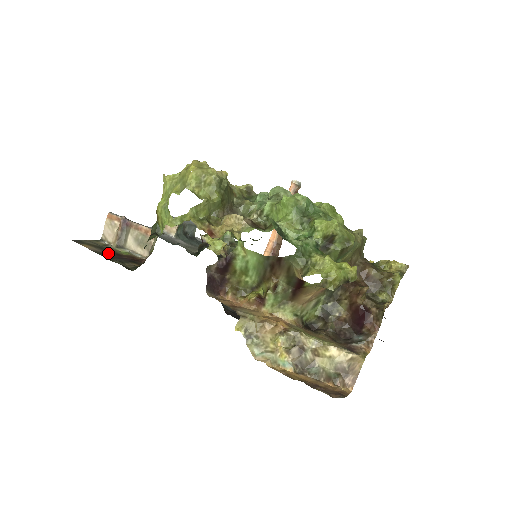
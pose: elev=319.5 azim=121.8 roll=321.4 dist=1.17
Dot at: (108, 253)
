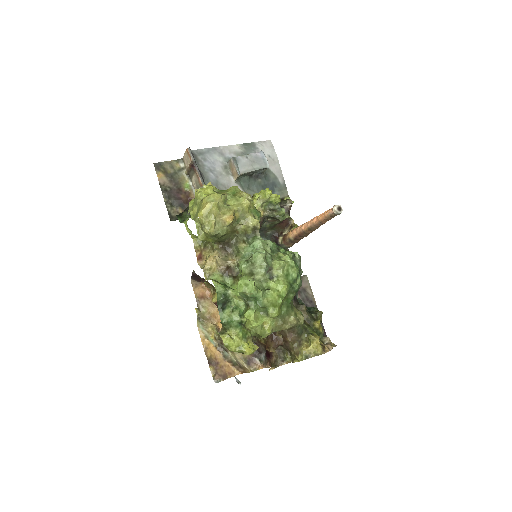
Dot at: (170, 189)
